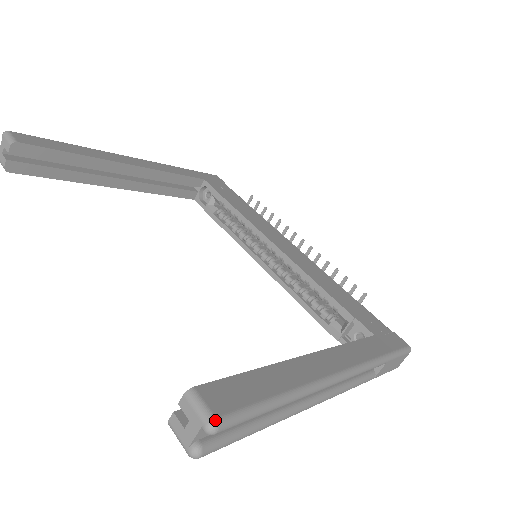
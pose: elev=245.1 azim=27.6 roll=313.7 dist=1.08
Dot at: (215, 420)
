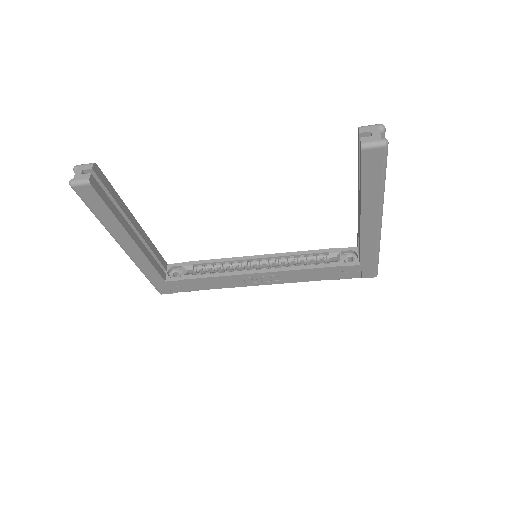
Dot at: (381, 124)
